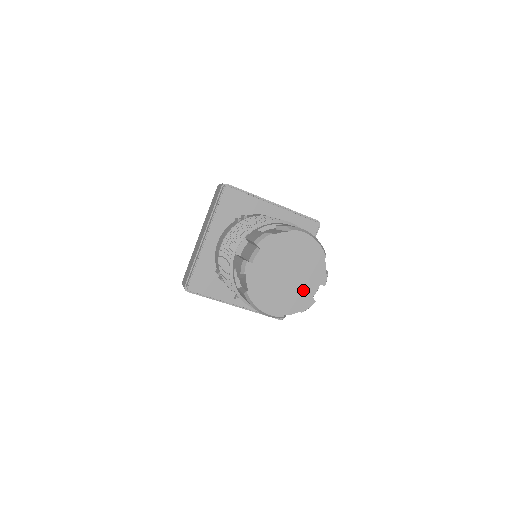
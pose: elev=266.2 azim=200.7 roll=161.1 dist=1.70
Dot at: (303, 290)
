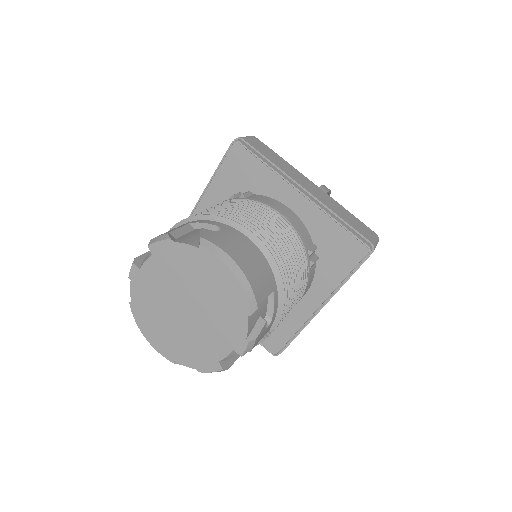
Dot at: (206, 343)
